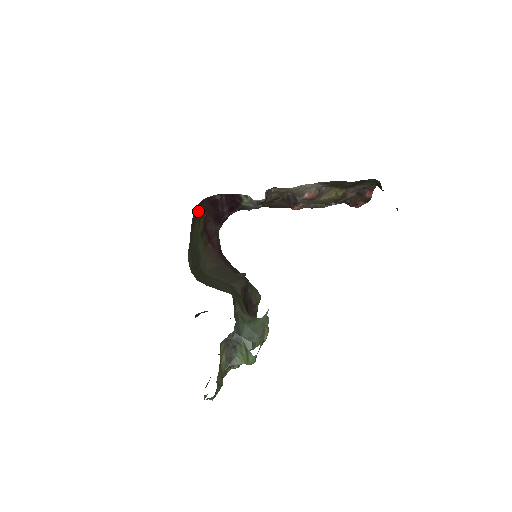
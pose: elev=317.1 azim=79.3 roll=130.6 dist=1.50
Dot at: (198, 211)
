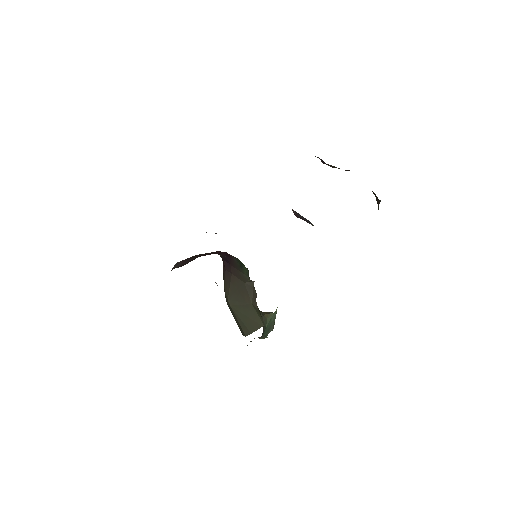
Dot at: occluded
